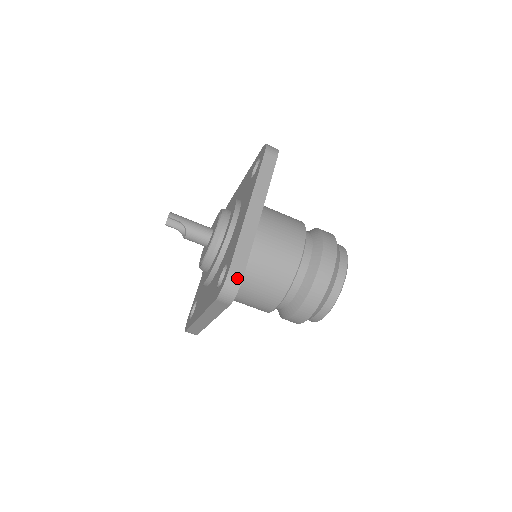
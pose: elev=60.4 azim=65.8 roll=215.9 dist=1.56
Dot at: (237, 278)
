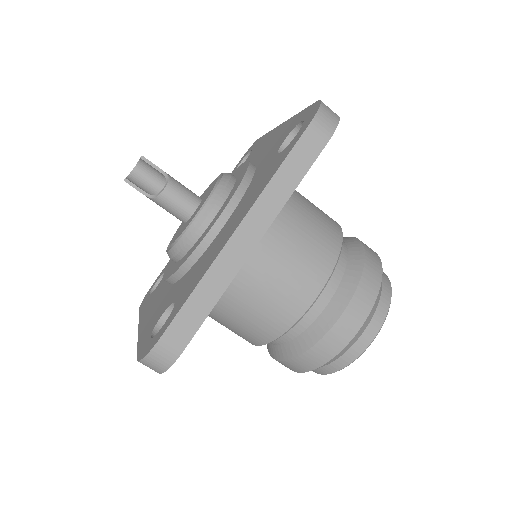
Dot at: occluded
